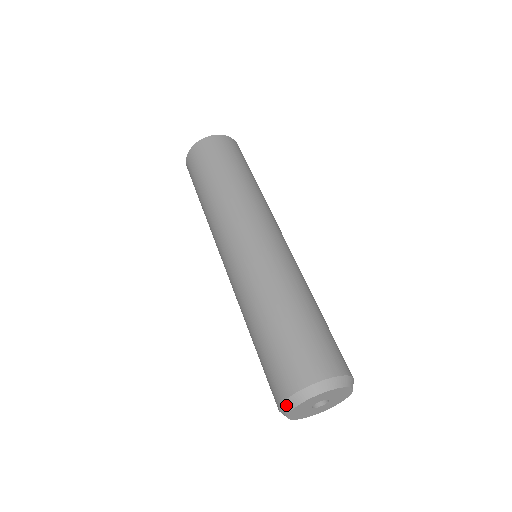
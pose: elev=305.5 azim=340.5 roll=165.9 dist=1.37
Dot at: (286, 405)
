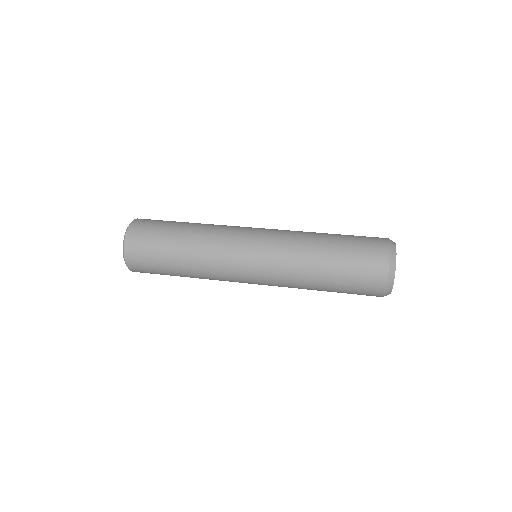
Dot at: (392, 254)
